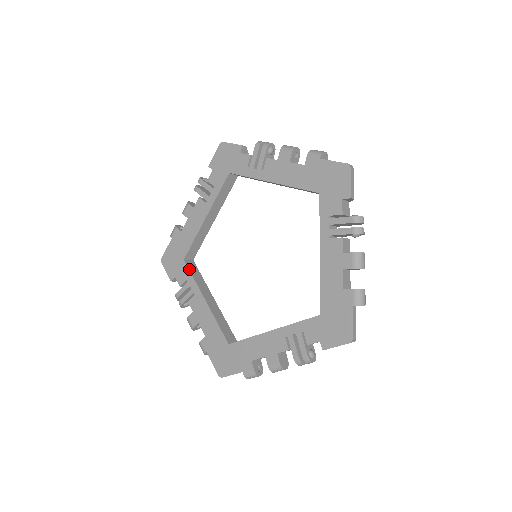
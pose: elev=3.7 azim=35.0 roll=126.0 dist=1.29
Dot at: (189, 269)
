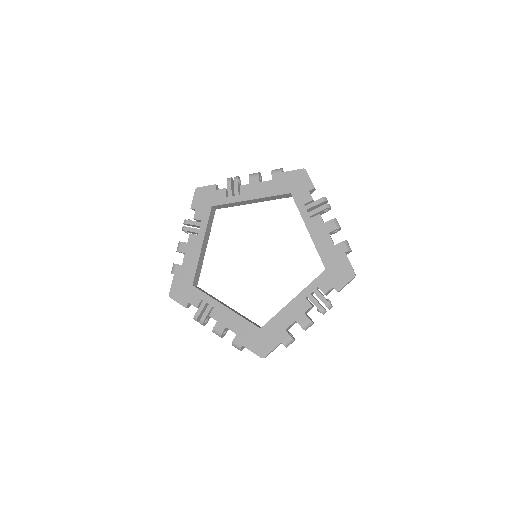
Dot at: (200, 290)
